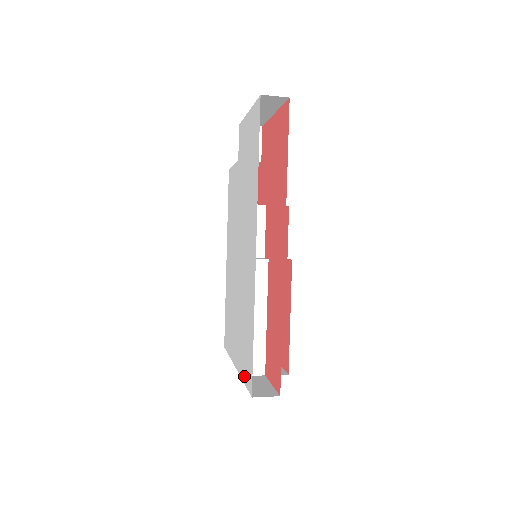
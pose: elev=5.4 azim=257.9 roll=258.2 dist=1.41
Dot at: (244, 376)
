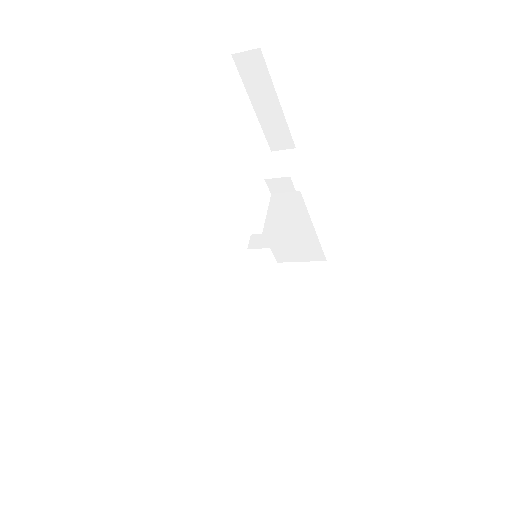
Dot at: occluded
